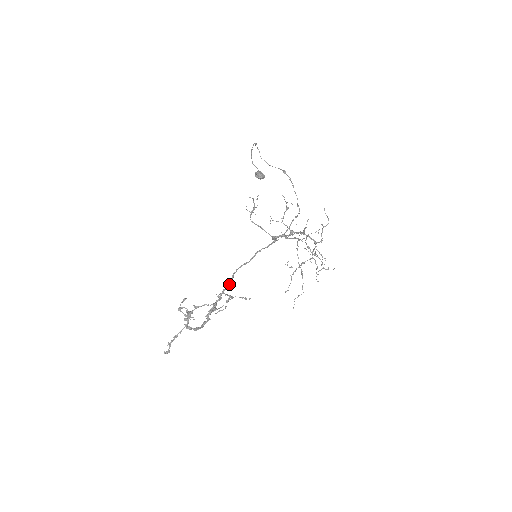
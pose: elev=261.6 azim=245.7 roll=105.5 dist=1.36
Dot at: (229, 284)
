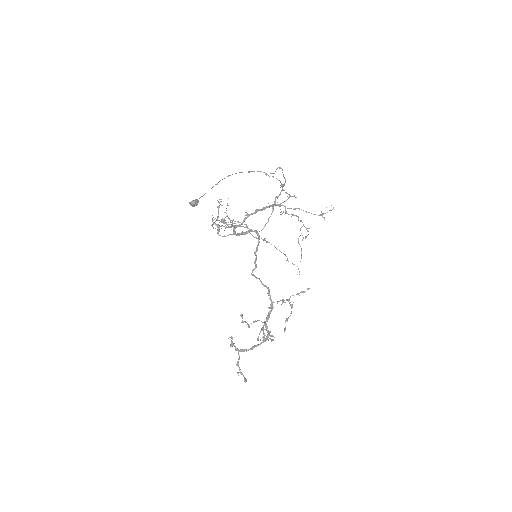
Dot at: (268, 292)
